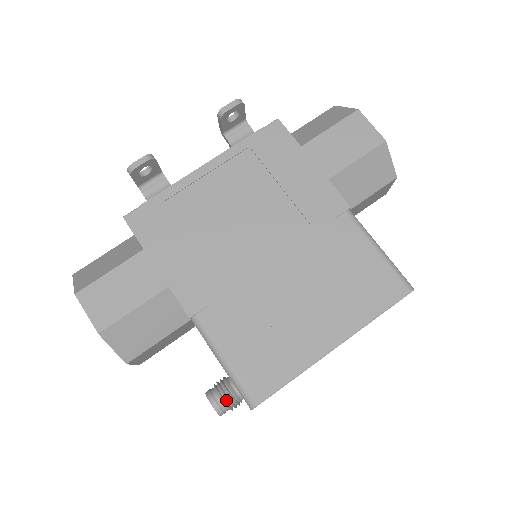
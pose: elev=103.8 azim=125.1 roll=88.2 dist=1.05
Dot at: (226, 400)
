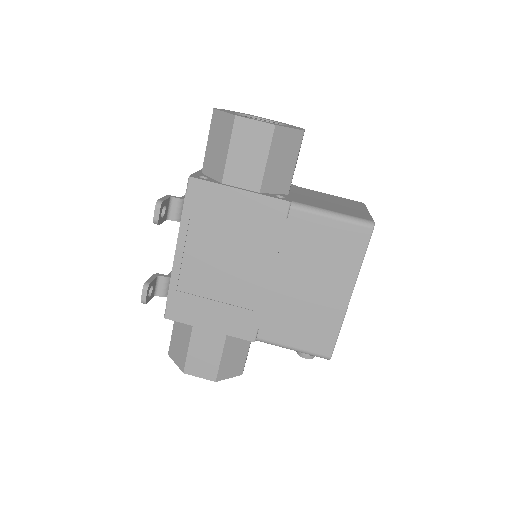
Dot at: occluded
